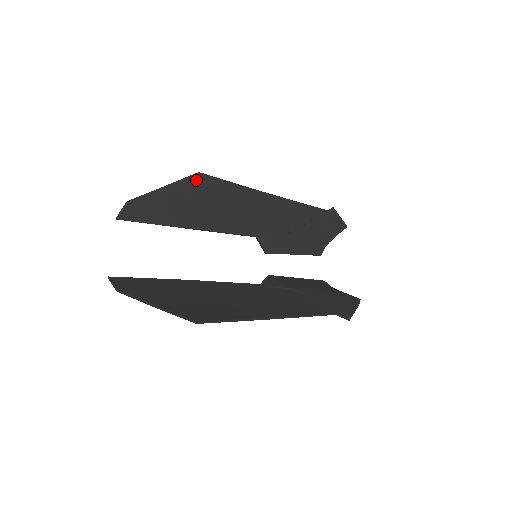
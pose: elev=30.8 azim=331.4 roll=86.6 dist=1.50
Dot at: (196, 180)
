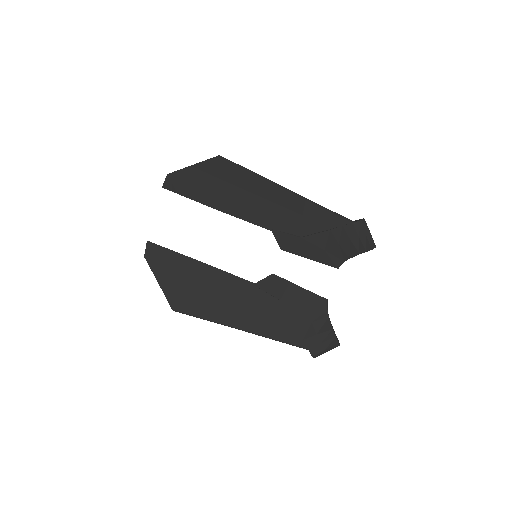
Dot at: (216, 163)
